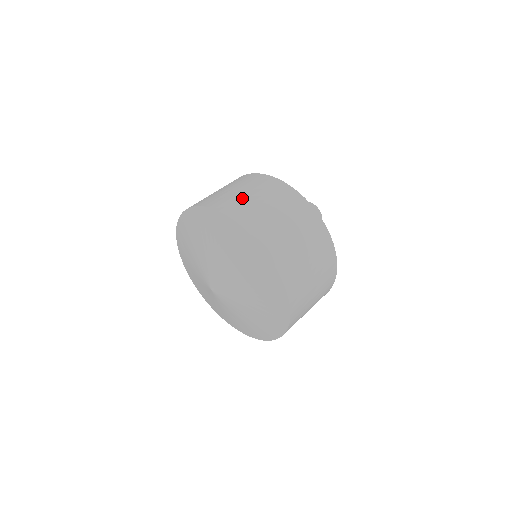
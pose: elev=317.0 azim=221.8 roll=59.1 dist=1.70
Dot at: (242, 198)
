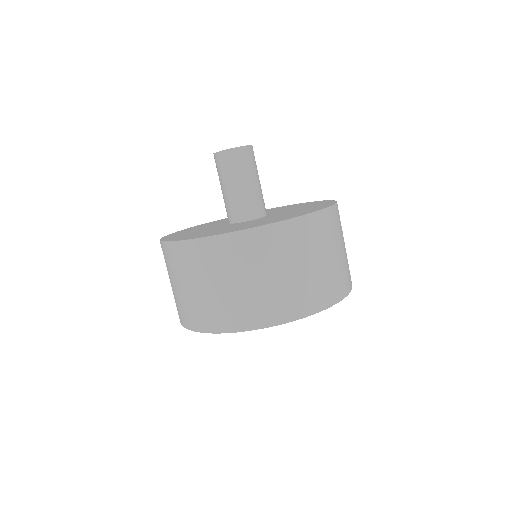
Dot at: (177, 297)
